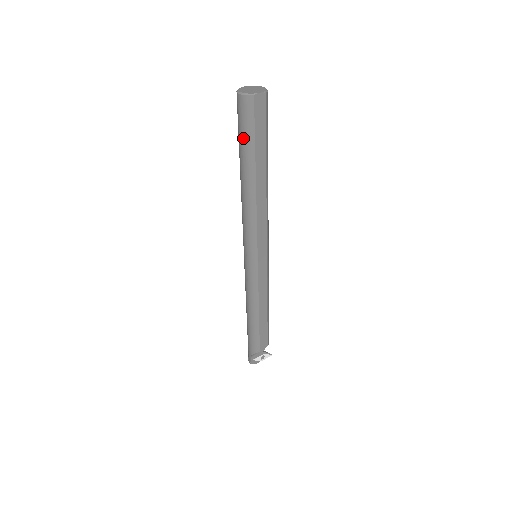
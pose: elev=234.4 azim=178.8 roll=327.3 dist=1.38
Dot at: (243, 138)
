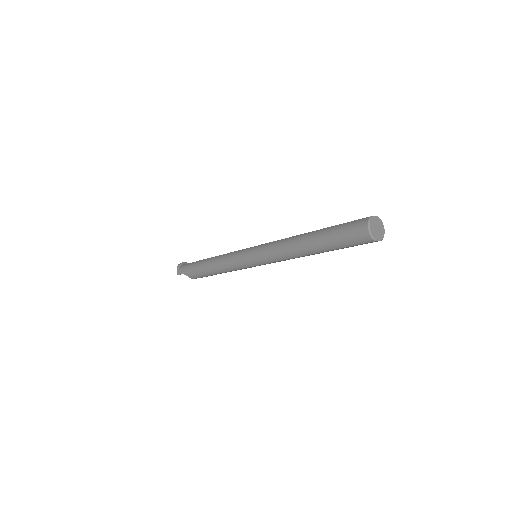
Dot at: (337, 240)
